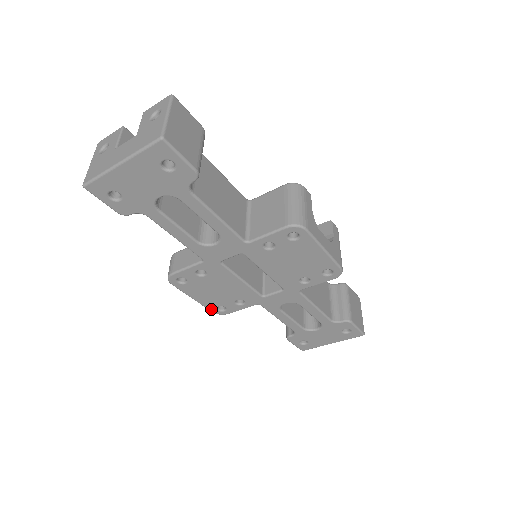
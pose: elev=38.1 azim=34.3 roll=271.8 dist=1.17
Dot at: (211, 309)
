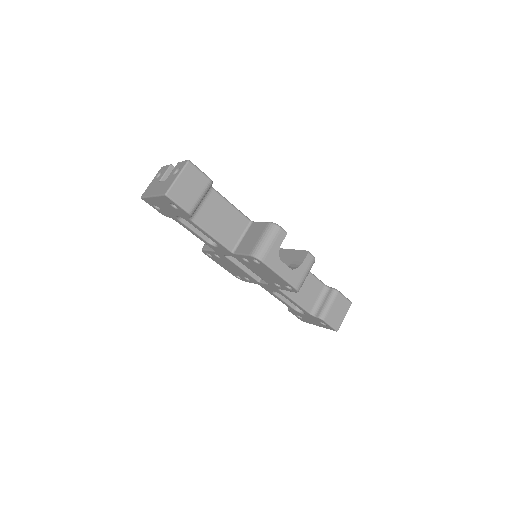
Dot at: (233, 275)
